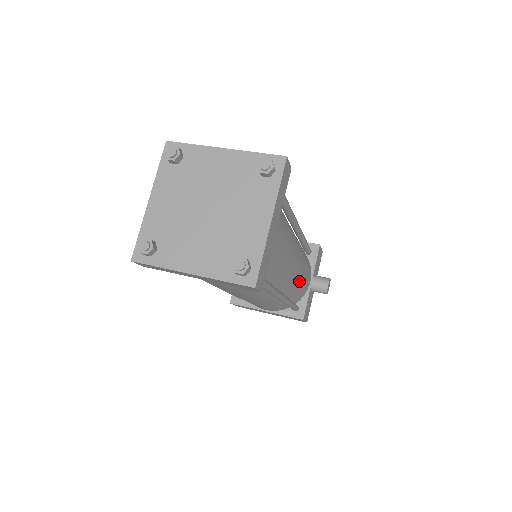
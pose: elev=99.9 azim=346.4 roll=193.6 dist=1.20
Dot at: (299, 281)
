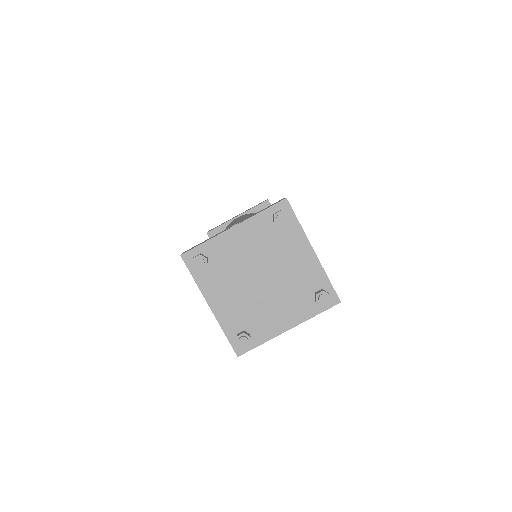
Dot at: occluded
